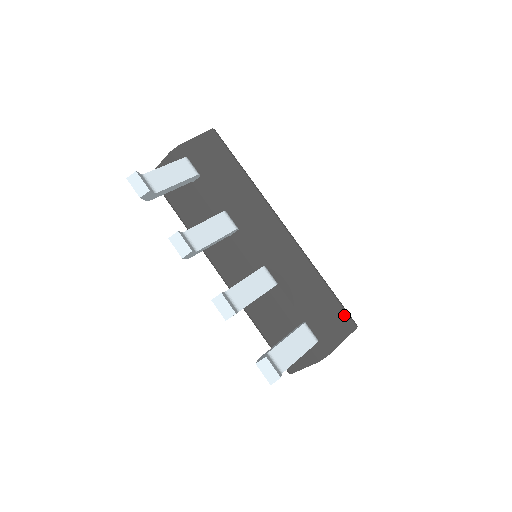
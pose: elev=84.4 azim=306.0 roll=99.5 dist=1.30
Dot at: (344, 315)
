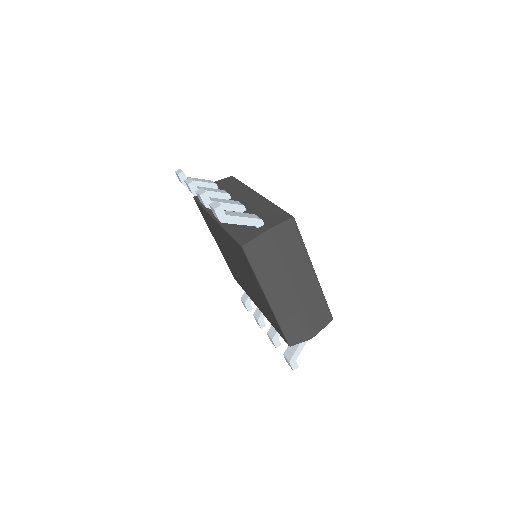
Dot at: (285, 214)
